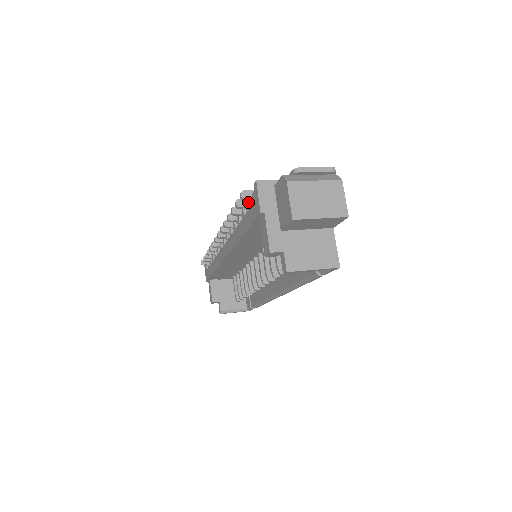
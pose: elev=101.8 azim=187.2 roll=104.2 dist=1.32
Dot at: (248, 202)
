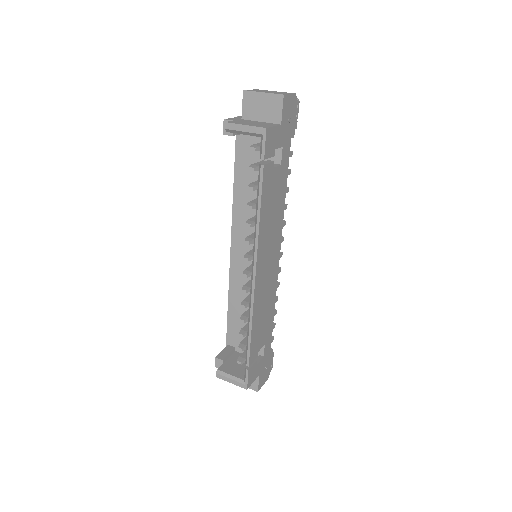
Dot at: occluded
